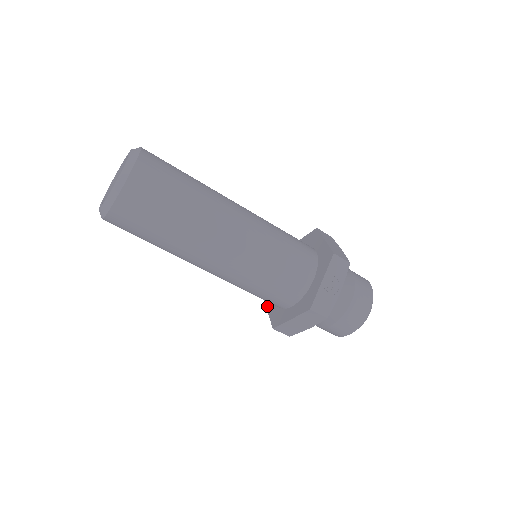
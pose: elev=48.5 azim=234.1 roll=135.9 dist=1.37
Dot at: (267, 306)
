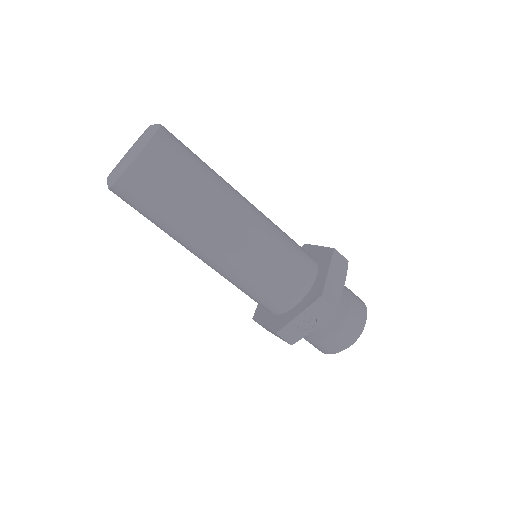
Dot at: occluded
